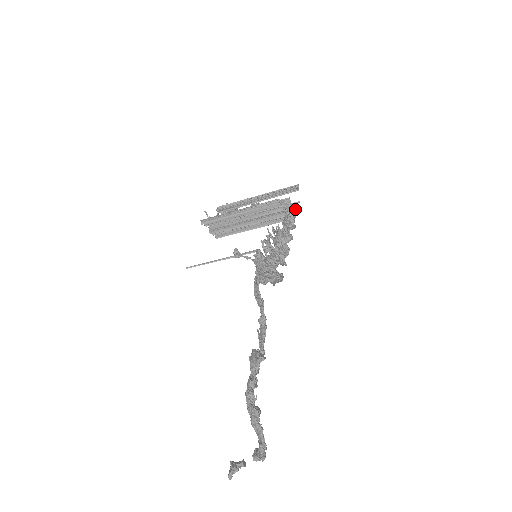
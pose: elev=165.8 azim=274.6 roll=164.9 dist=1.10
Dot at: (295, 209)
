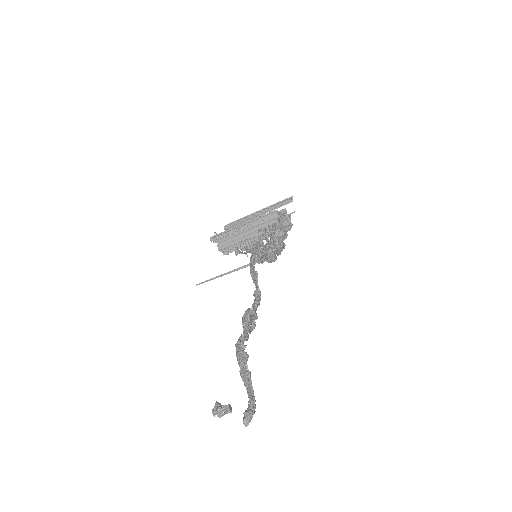
Dot at: occluded
